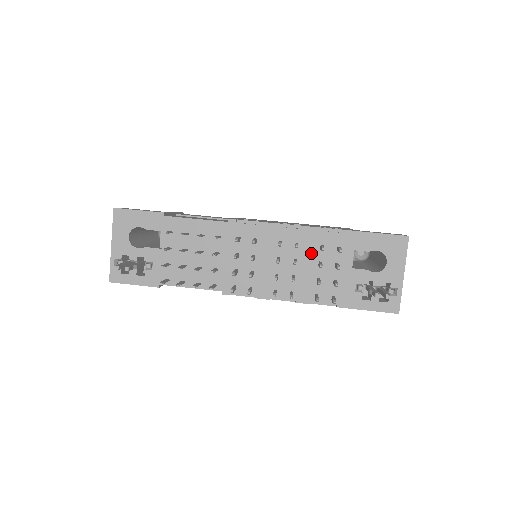
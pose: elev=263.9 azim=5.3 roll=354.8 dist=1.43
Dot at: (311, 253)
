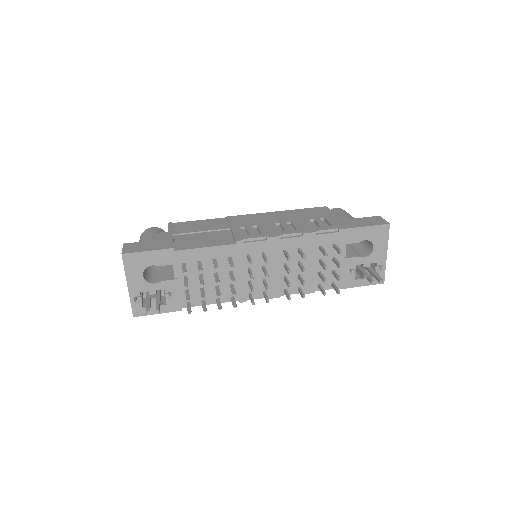
Dot at: (312, 254)
